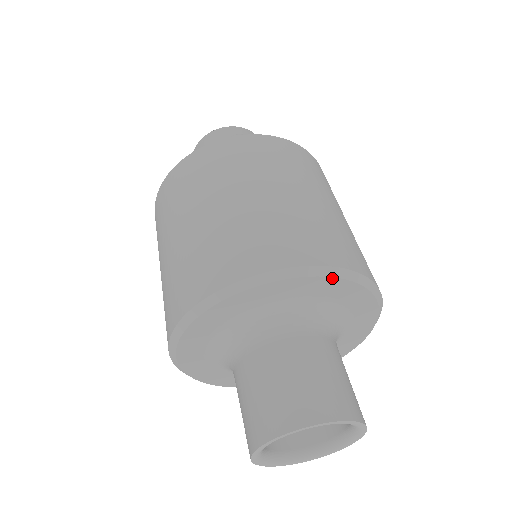
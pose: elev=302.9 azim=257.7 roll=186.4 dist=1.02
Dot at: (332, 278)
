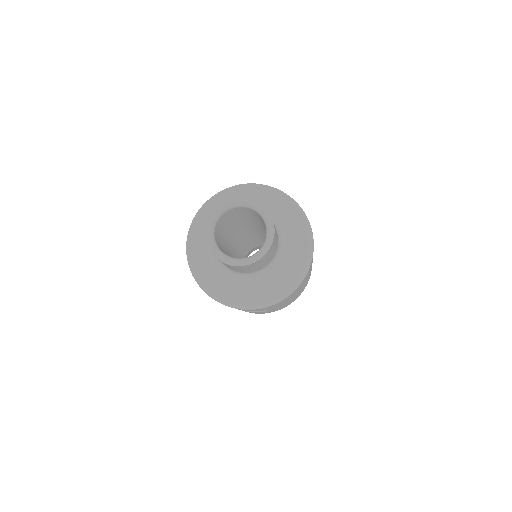
Dot at: (275, 192)
